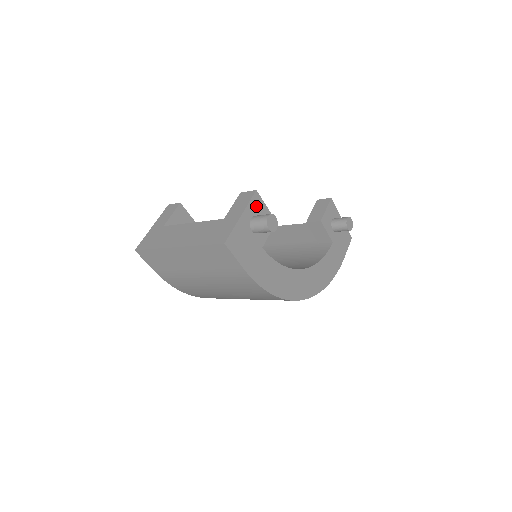
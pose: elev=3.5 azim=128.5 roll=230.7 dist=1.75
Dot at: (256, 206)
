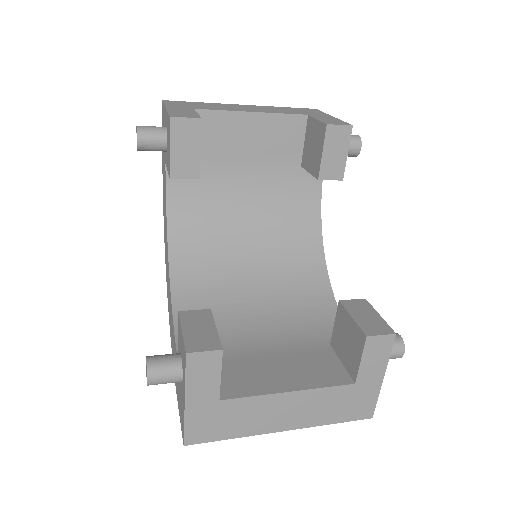
Dot at: occluded
